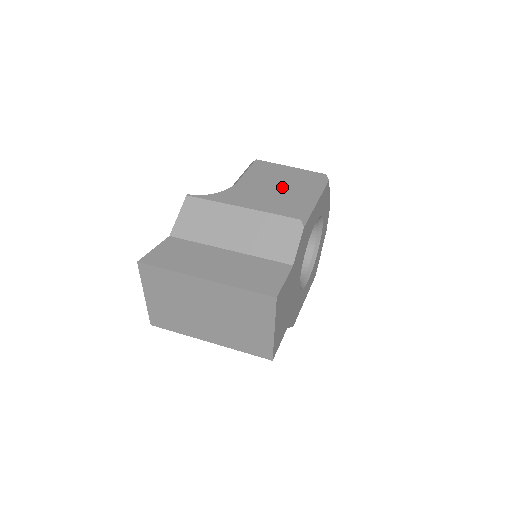
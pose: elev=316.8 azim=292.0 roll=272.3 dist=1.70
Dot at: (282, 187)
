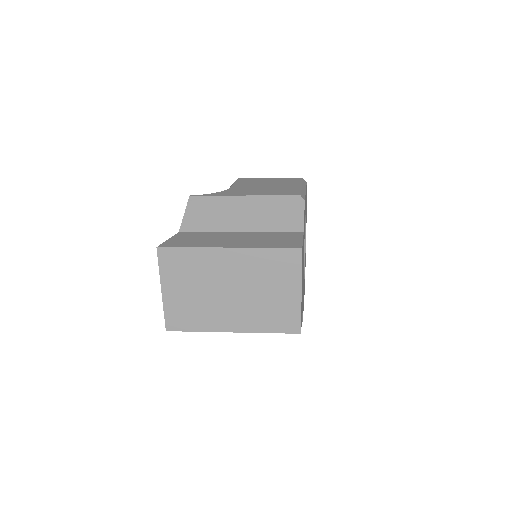
Dot at: (271, 185)
